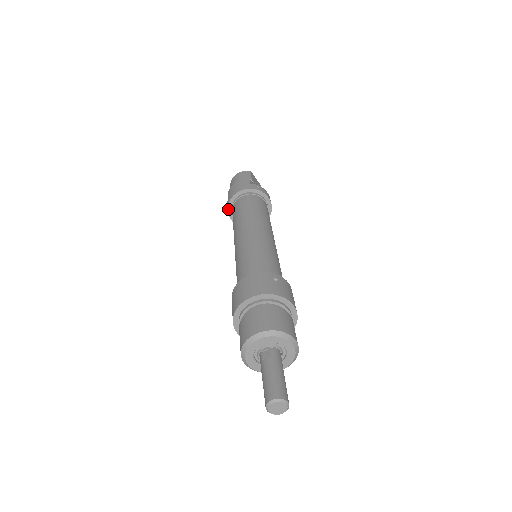
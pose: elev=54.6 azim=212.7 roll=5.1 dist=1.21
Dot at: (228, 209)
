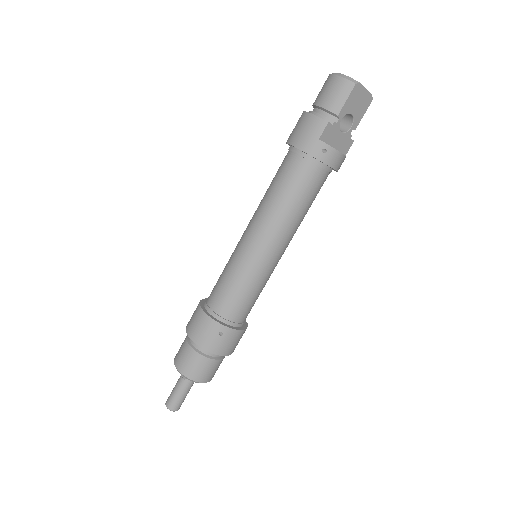
Dot at: occluded
